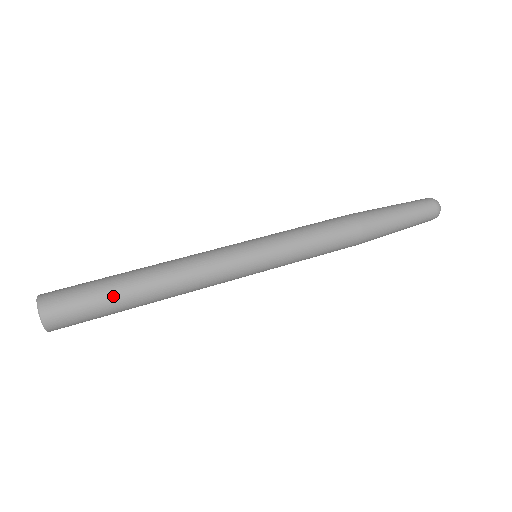
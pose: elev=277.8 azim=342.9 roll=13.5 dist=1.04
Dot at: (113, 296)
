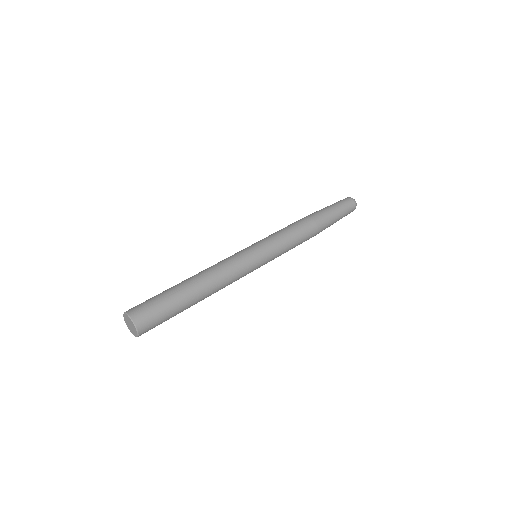
Dot at: (175, 294)
